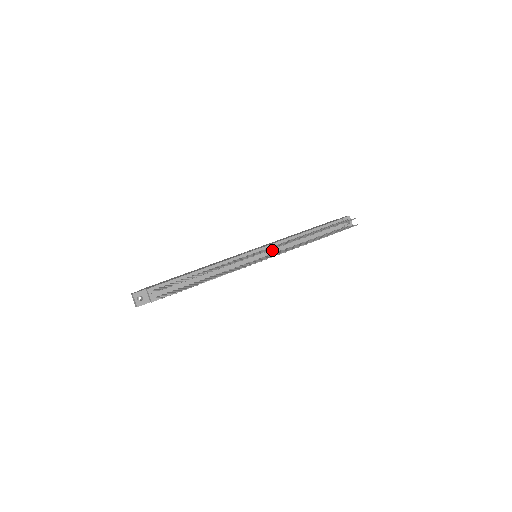
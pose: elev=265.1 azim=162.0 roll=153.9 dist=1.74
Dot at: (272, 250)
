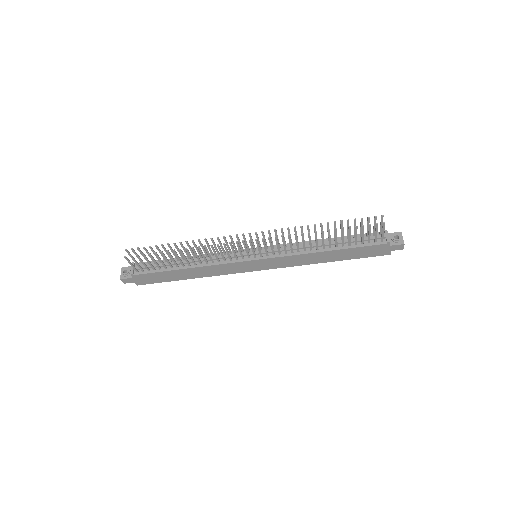
Dot at: (274, 250)
